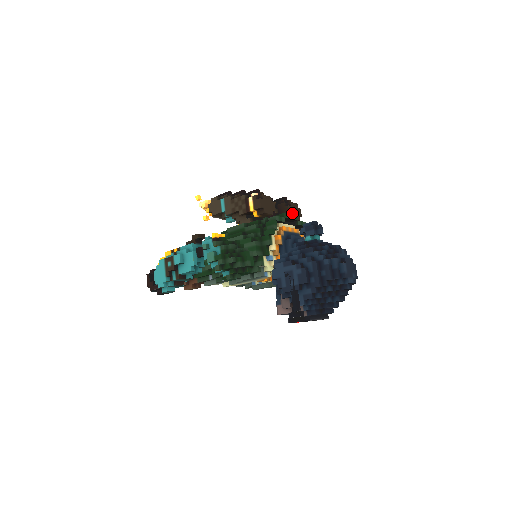
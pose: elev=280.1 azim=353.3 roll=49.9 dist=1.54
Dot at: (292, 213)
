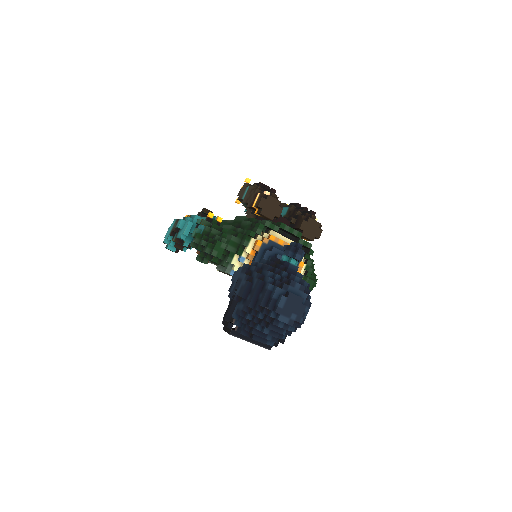
Dot at: (305, 229)
